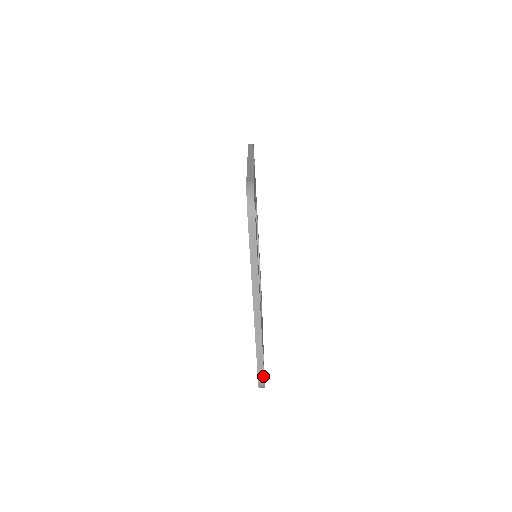
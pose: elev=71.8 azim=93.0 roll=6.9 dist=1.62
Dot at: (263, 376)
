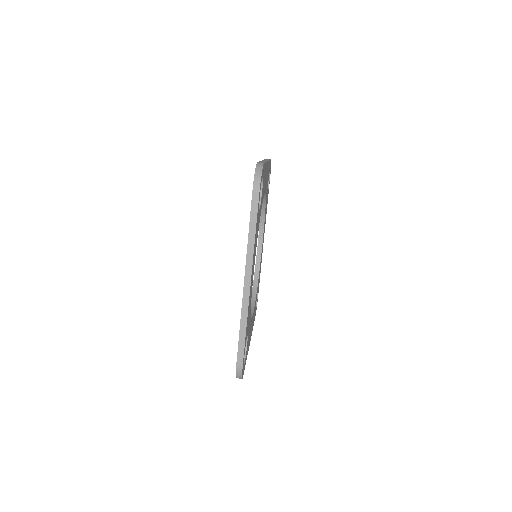
Dot at: occluded
